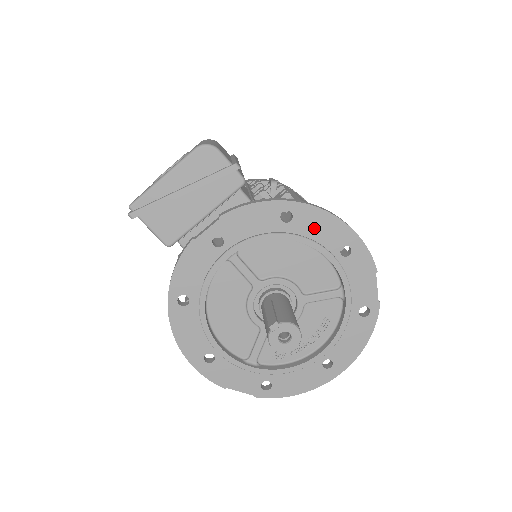
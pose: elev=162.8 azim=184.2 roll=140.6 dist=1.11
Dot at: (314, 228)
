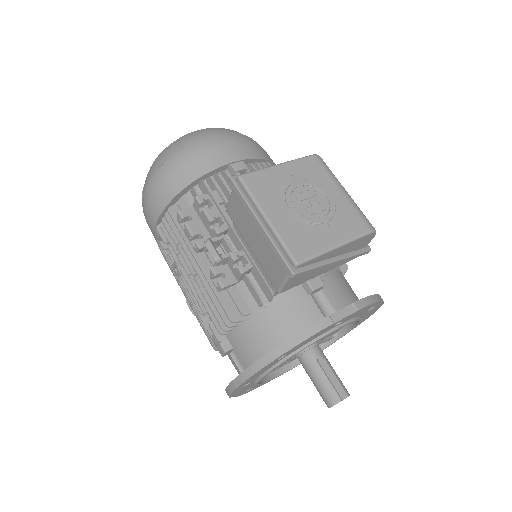
Dot at: (369, 313)
